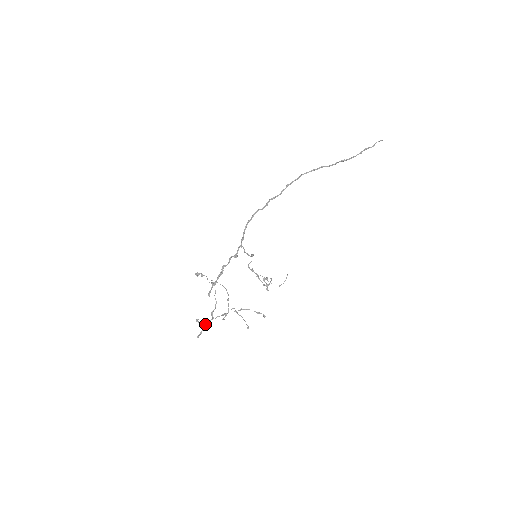
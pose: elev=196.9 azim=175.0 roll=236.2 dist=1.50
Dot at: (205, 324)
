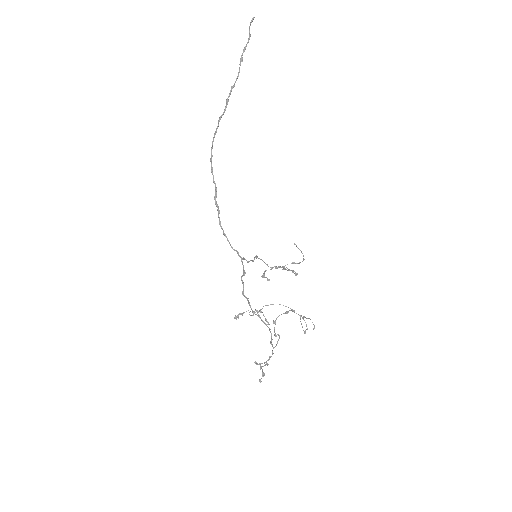
Dot at: (266, 361)
